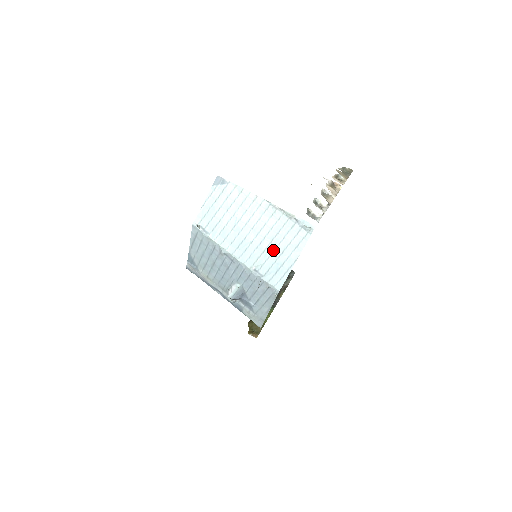
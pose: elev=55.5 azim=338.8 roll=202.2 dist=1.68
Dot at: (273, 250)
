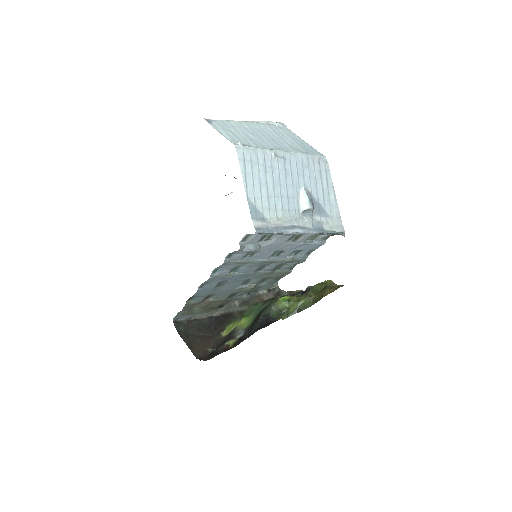
Dot at: (289, 140)
